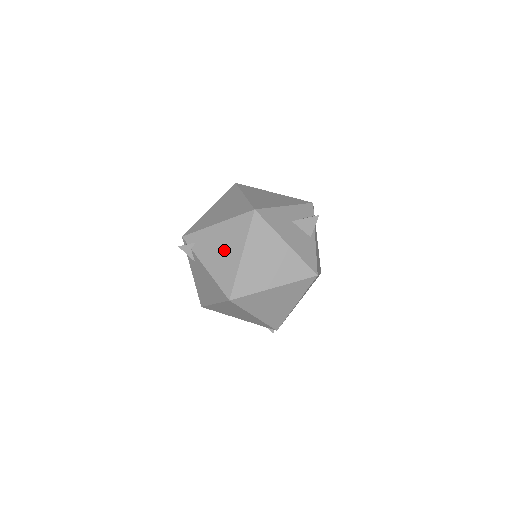
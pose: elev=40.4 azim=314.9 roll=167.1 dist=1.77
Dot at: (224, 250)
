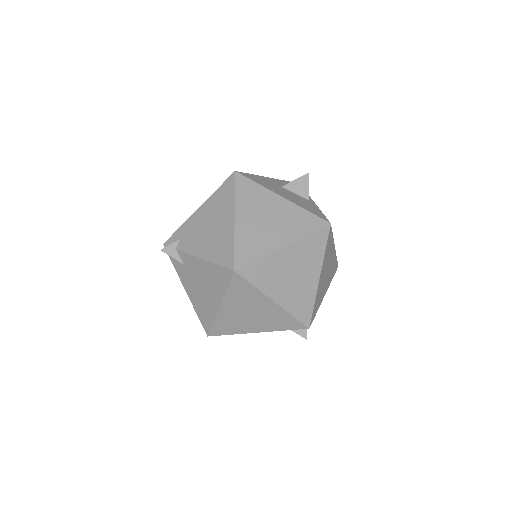
Dot at: (213, 226)
